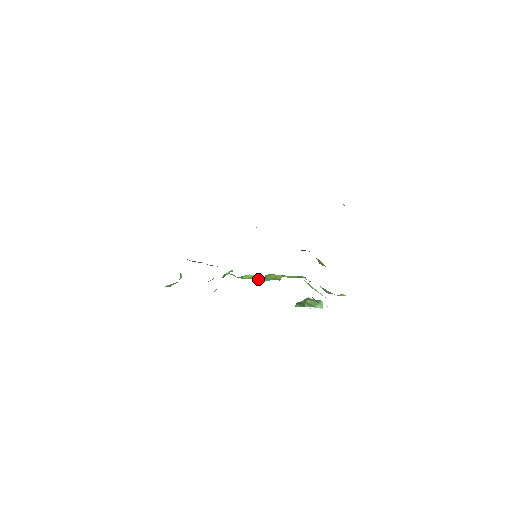
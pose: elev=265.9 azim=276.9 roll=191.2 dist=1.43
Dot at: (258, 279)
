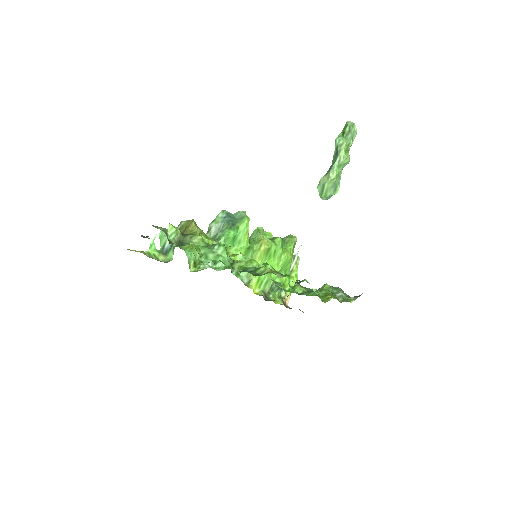
Dot at: occluded
